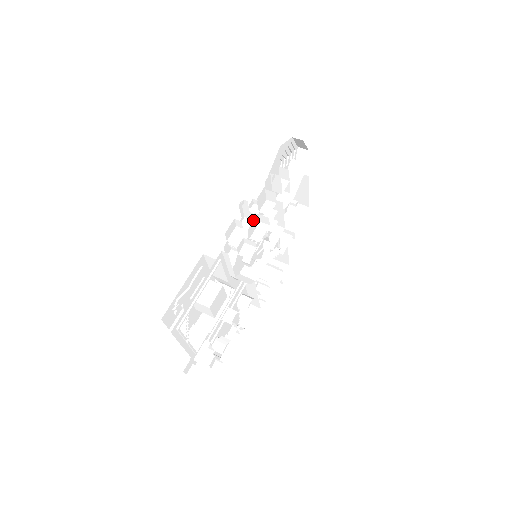
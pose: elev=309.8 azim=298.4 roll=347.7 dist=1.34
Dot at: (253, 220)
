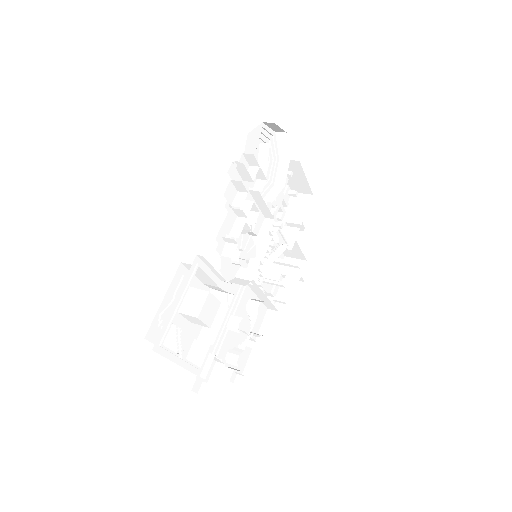
Dot at: occluded
